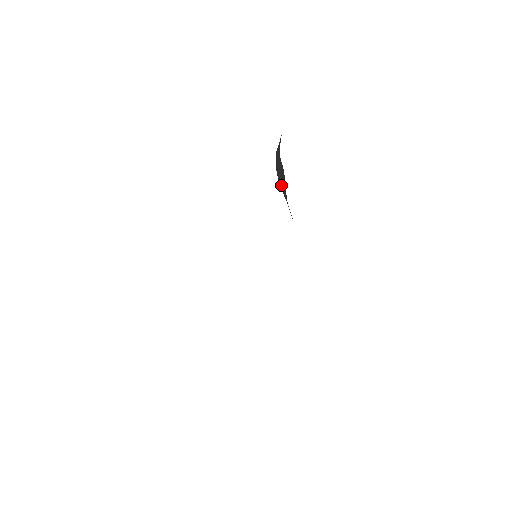
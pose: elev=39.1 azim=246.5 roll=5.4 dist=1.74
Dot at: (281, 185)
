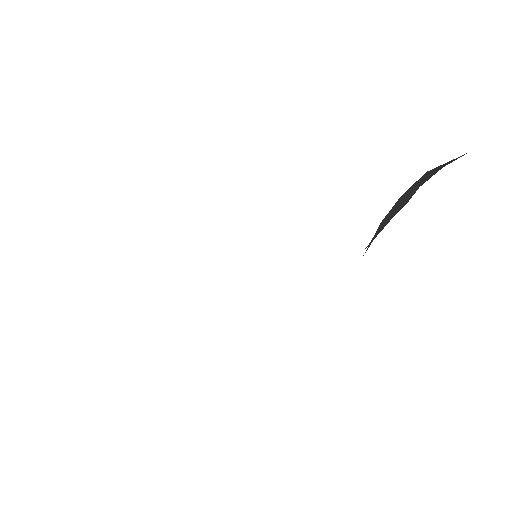
Dot at: (383, 222)
